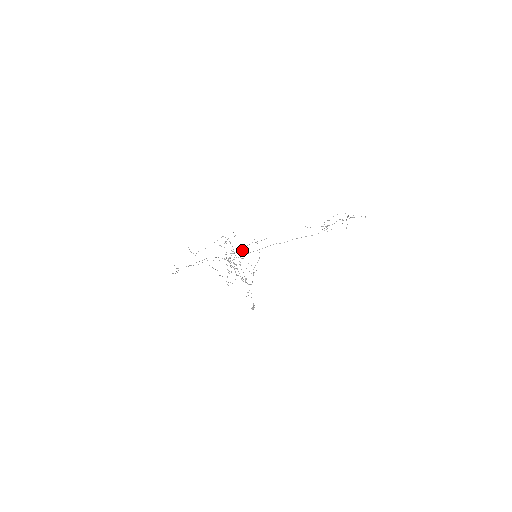
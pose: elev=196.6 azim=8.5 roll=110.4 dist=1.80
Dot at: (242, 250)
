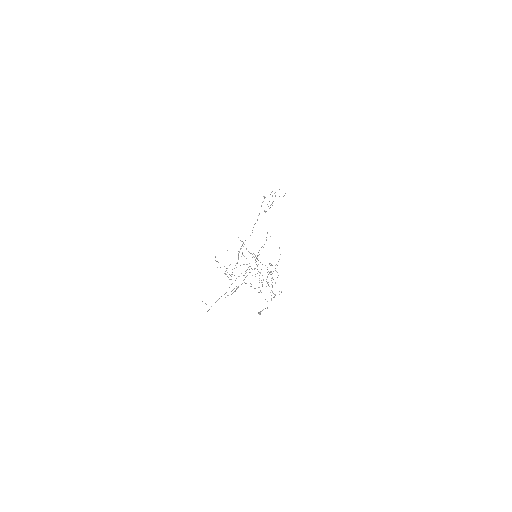
Dot at: occluded
